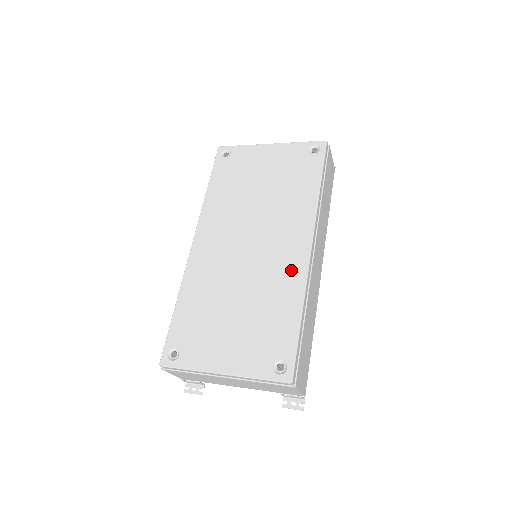
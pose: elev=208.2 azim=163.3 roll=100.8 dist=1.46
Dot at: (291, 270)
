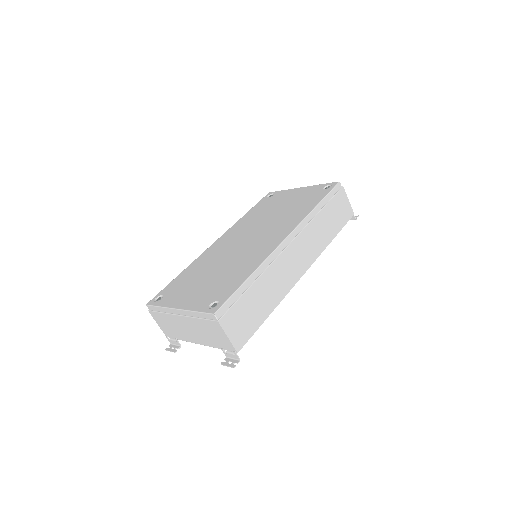
Dot at: (263, 251)
